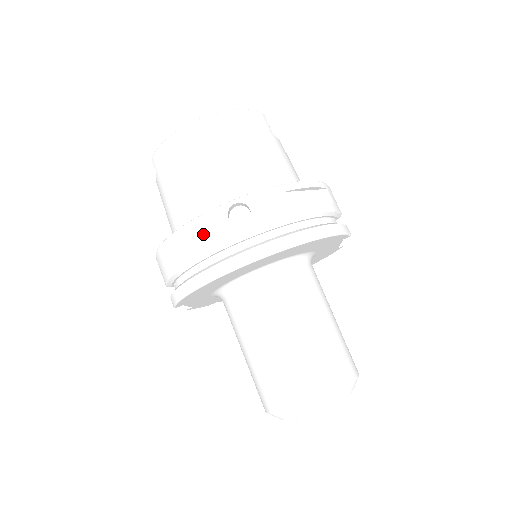
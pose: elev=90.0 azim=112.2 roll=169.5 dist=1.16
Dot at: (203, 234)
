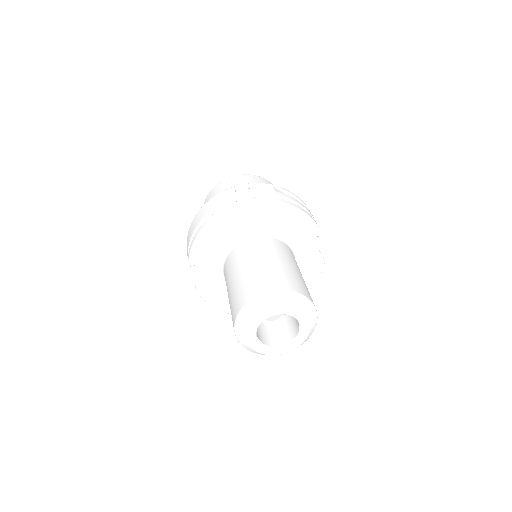
Dot at: (218, 199)
